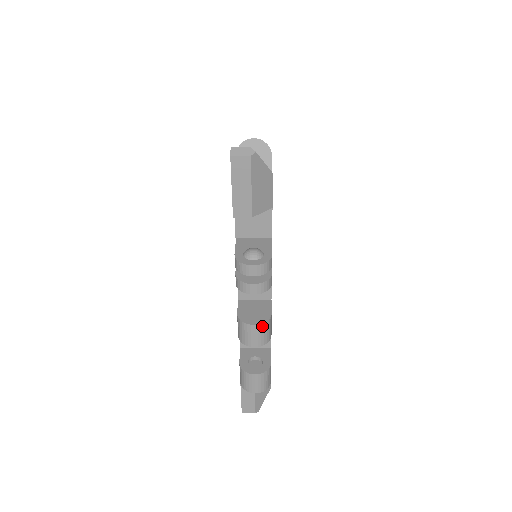
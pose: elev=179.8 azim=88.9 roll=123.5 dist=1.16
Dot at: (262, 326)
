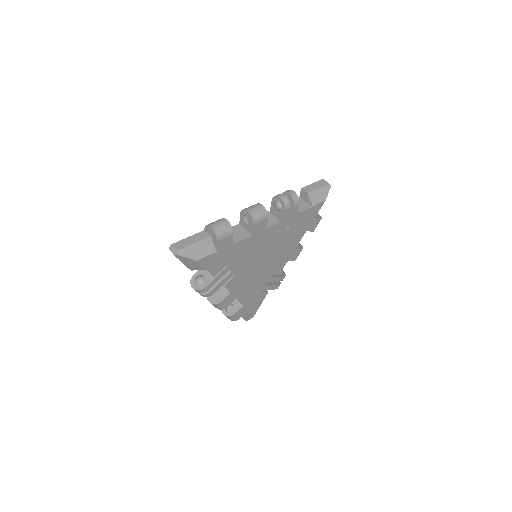
Dot at: (213, 304)
